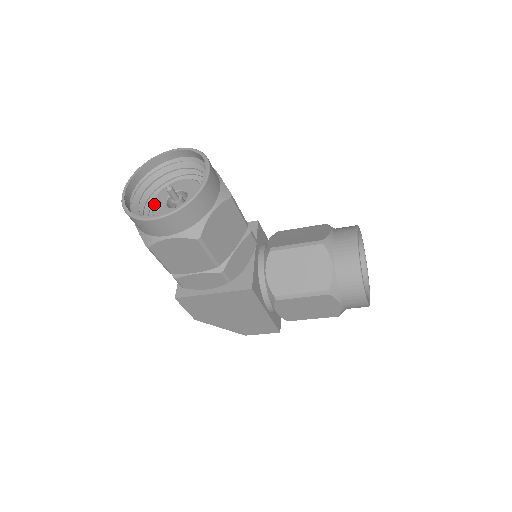
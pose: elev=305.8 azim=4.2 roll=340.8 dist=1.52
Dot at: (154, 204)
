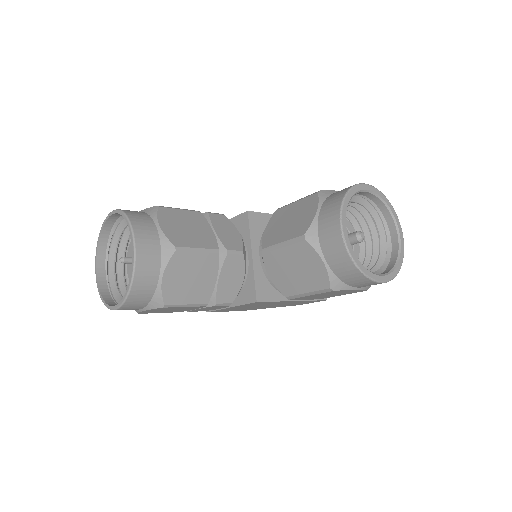
Dot at: (127, 267)
